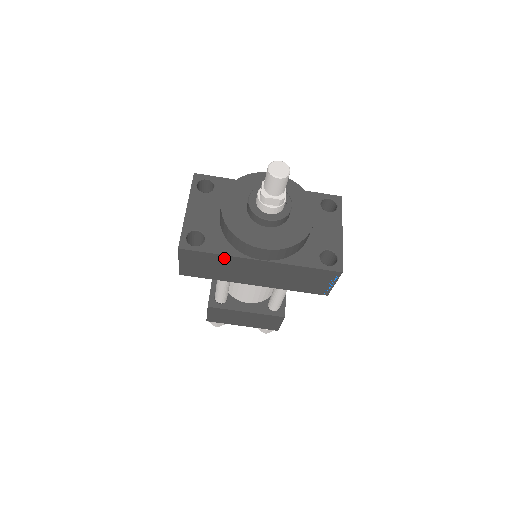
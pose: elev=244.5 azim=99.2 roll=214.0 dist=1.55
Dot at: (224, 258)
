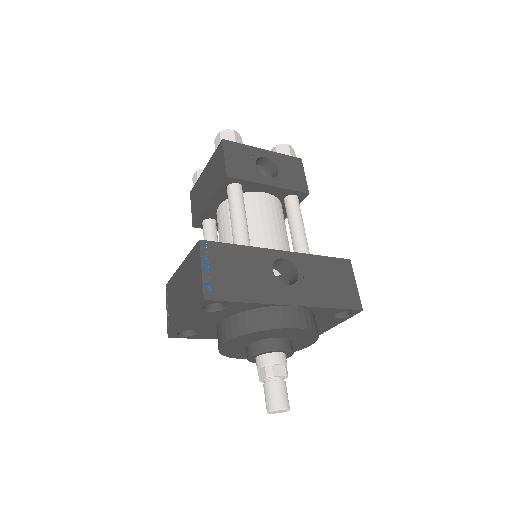
Dot at: occluded
